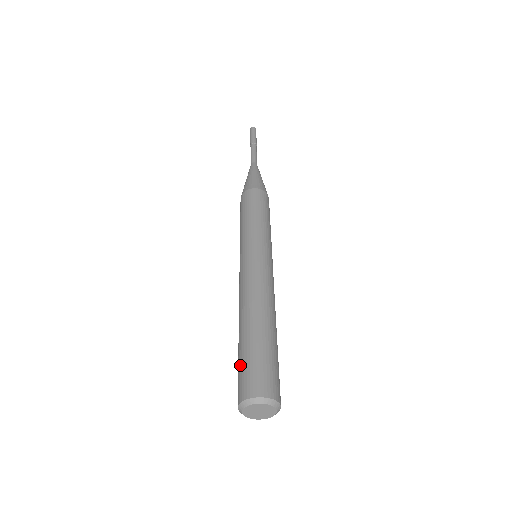
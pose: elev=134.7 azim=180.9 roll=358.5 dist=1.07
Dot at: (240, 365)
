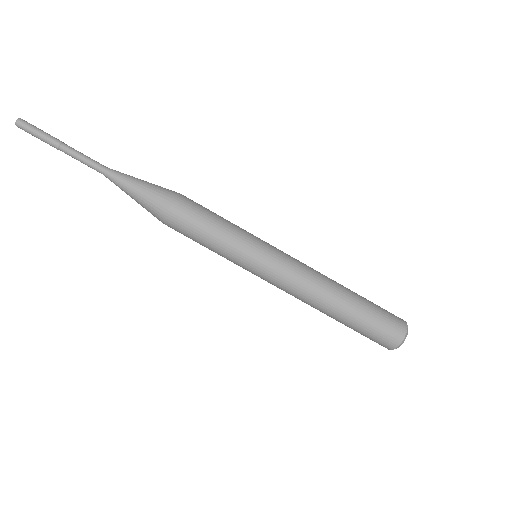
Dot at: (371, 330)
